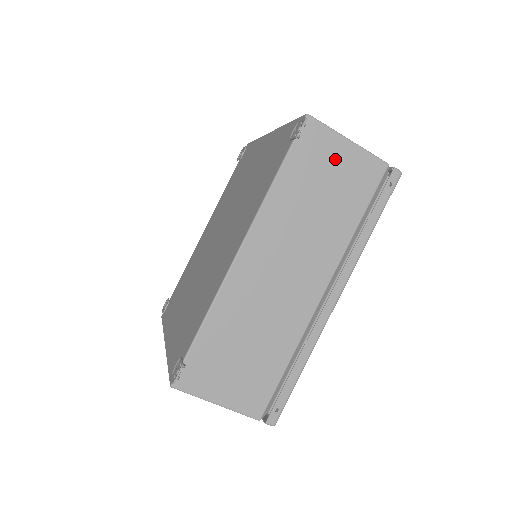
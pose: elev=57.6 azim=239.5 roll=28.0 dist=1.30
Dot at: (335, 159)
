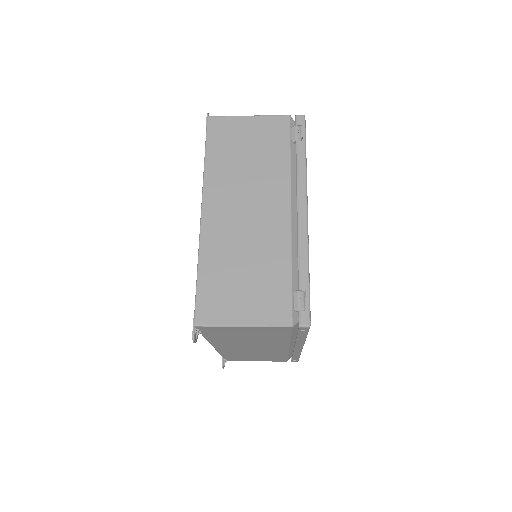
Dot at: (240, 331)
